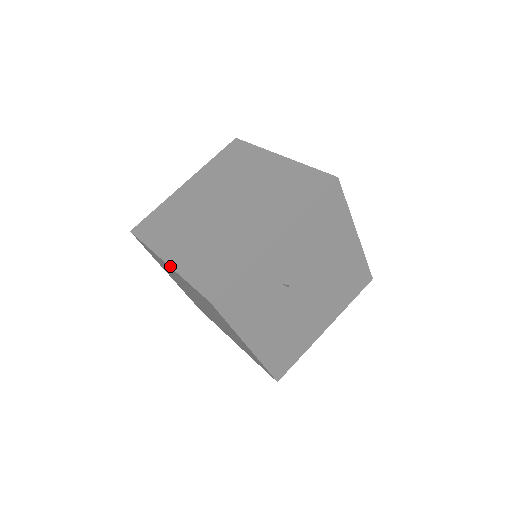
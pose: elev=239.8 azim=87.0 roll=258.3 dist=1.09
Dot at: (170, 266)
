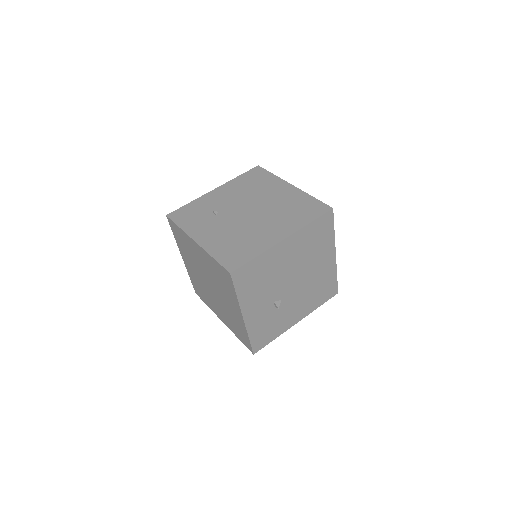
Dot at: (226, 325)
